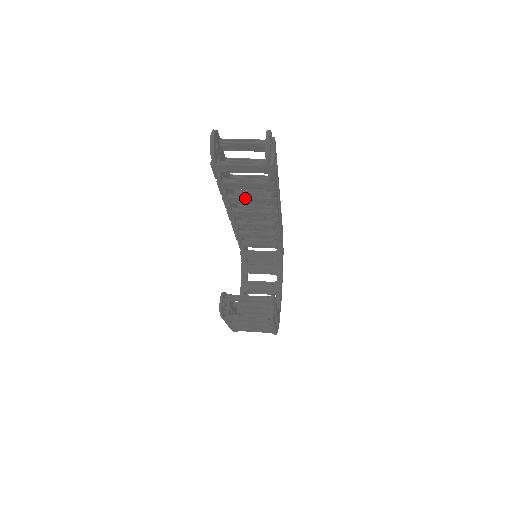
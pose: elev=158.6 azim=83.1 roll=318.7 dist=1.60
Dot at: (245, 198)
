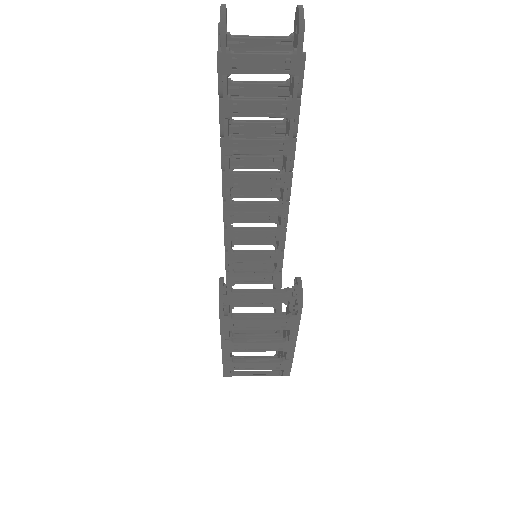
Dot at: (253, 140)
